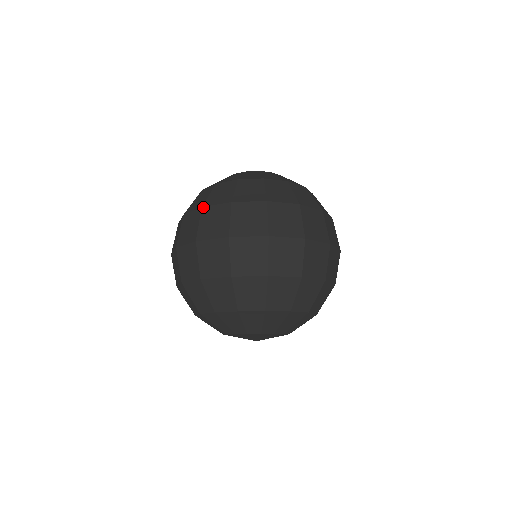
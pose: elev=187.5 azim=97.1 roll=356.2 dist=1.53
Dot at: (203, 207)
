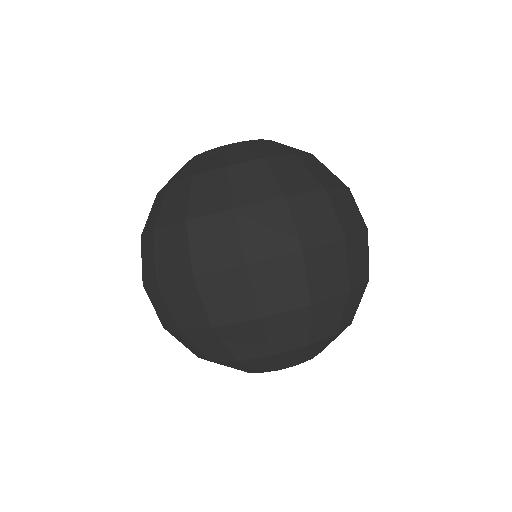
Dot at: (141, 237)
